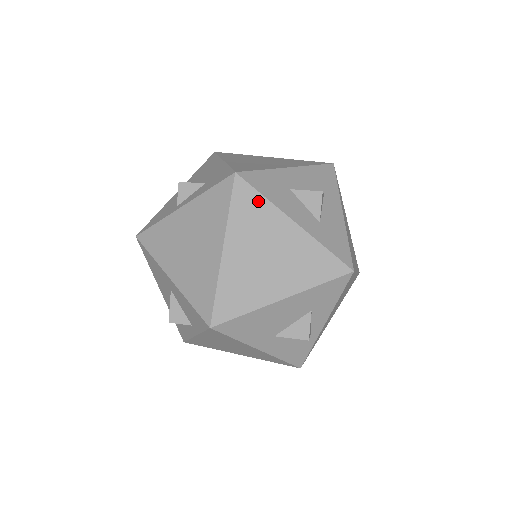
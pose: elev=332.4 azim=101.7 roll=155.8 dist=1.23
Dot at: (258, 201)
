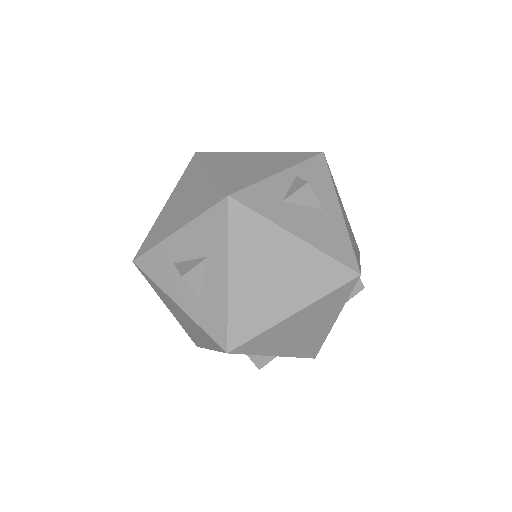
Dot at: (153, 283)
